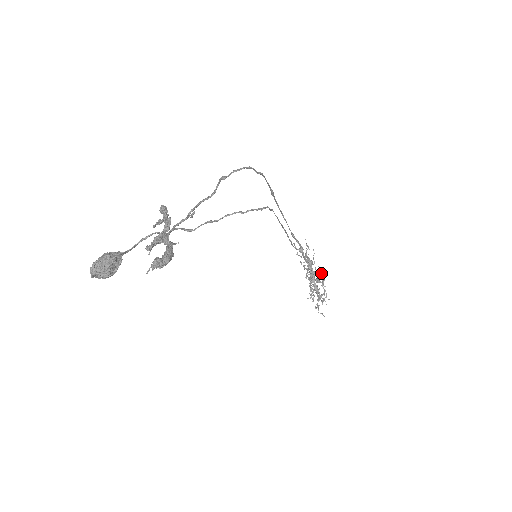
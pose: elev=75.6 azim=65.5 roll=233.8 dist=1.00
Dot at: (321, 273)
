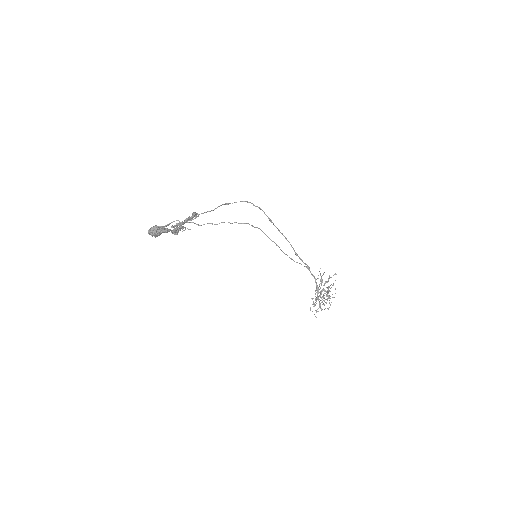
Dot at: (335, 293)
